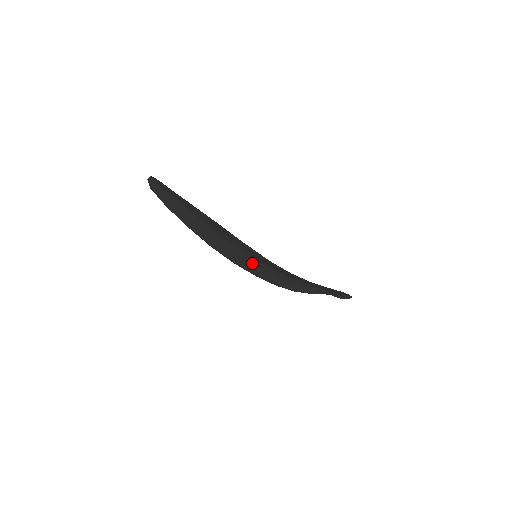
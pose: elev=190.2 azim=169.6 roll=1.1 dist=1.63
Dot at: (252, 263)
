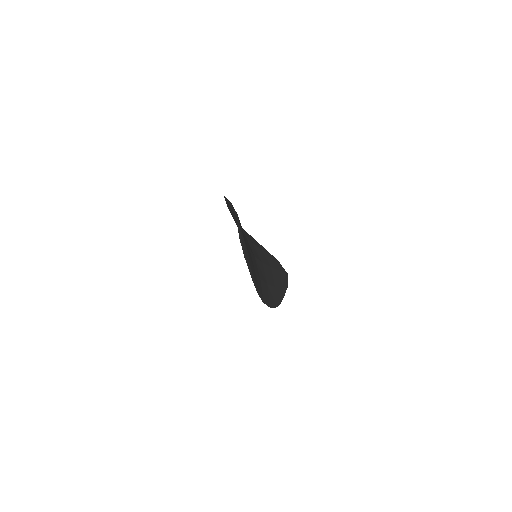
Dot at: occluded
